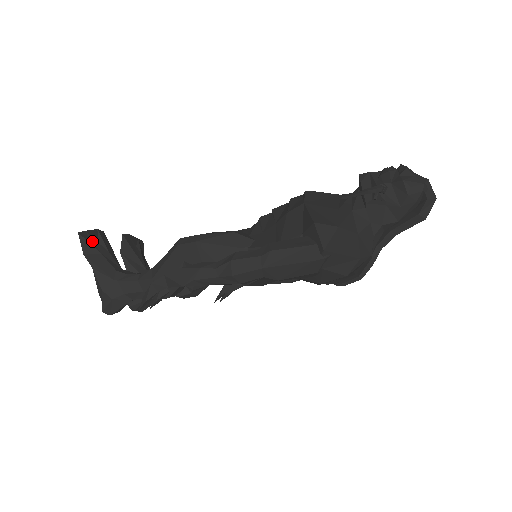
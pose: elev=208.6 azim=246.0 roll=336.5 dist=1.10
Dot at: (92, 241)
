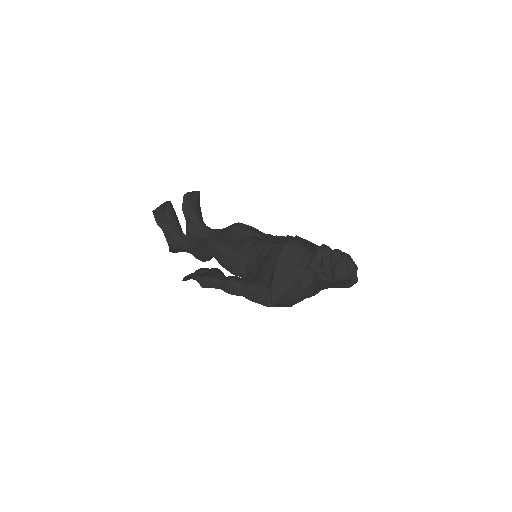
Dot at: (161, 214)
